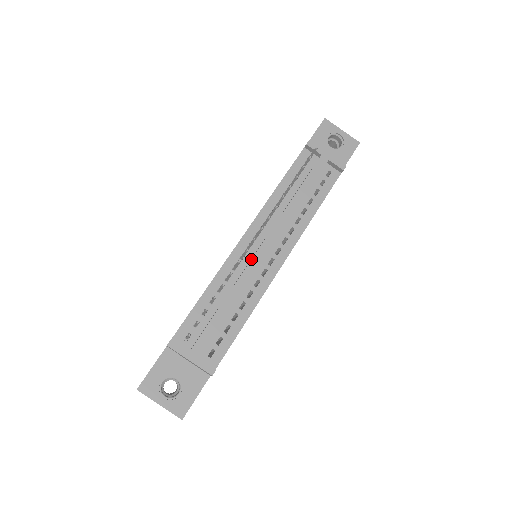
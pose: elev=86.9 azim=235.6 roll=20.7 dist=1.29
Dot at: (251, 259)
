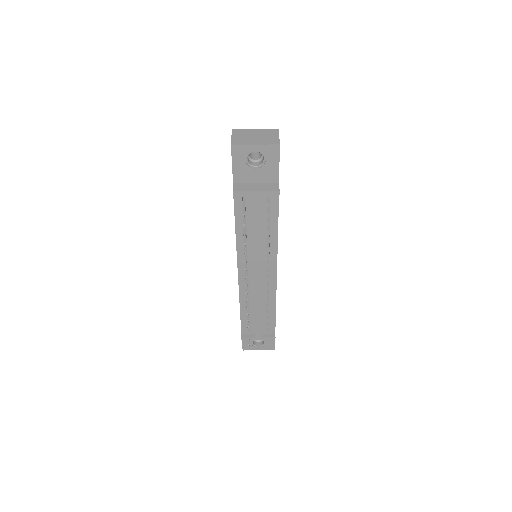
Dot at: (254, 288)
